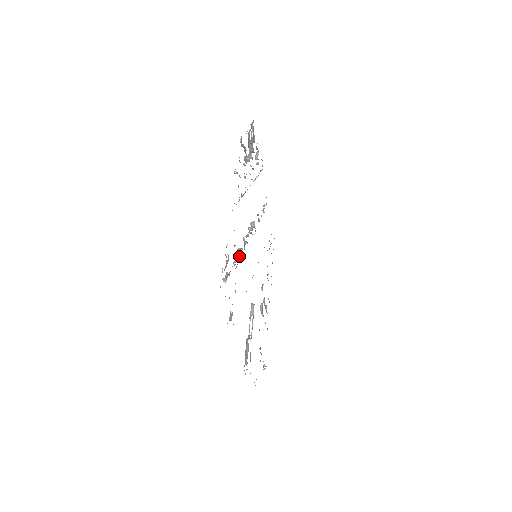
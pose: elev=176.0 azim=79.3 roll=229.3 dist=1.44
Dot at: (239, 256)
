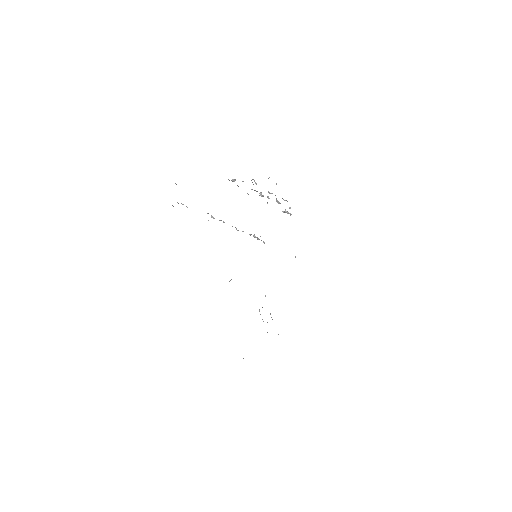
Dot at: occluded
